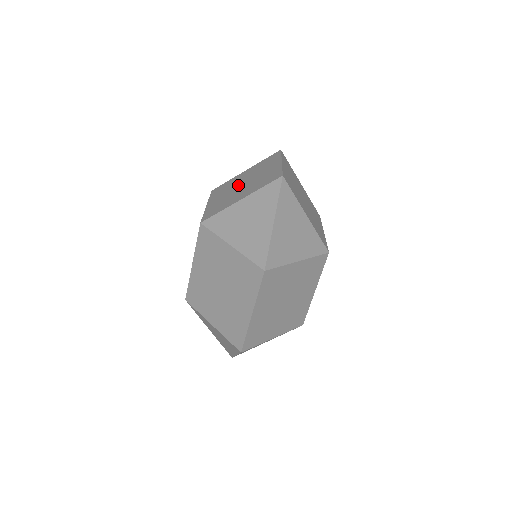
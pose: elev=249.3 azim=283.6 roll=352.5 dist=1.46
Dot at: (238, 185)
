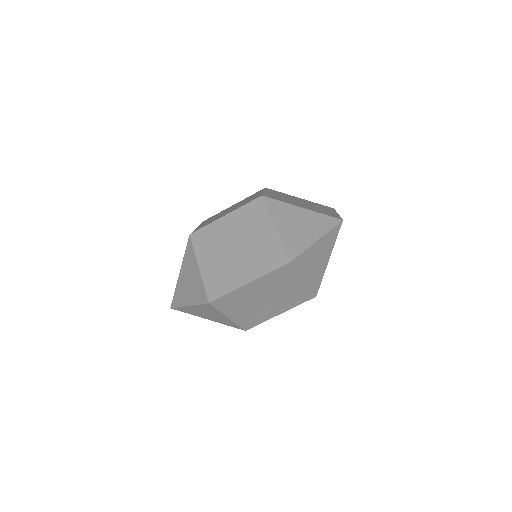
Dot at: (296, 200)
